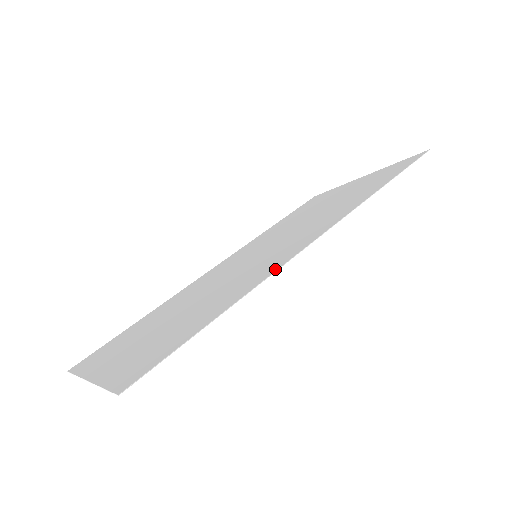
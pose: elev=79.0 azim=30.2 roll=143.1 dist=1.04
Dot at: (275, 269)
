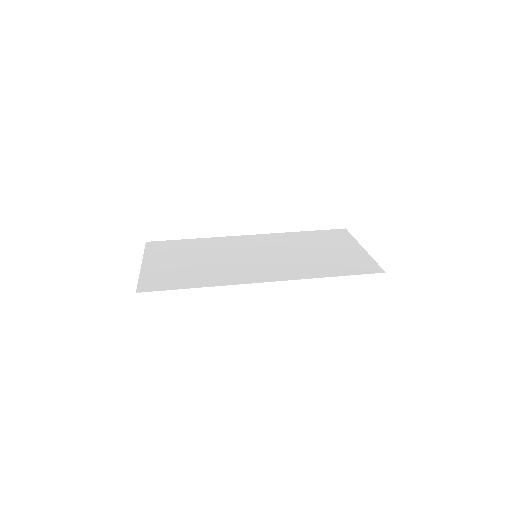
Dot at: (234, 283)
